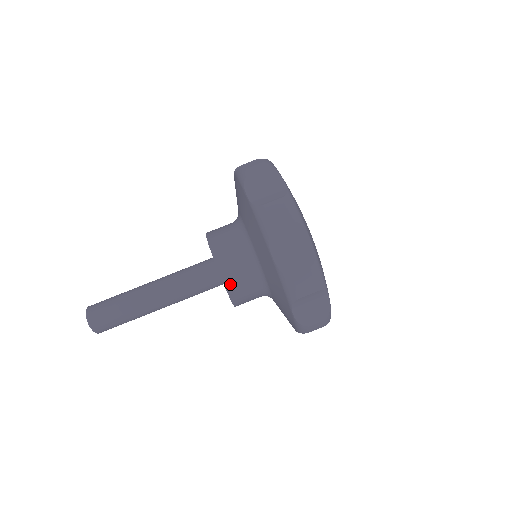
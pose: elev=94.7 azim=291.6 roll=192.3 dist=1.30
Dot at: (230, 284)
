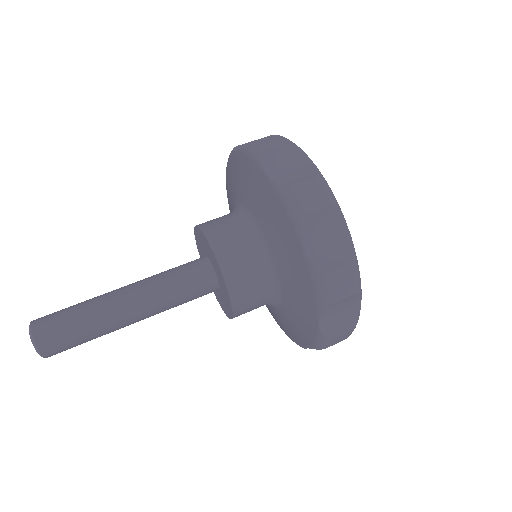
Dot at: (235, 288)
